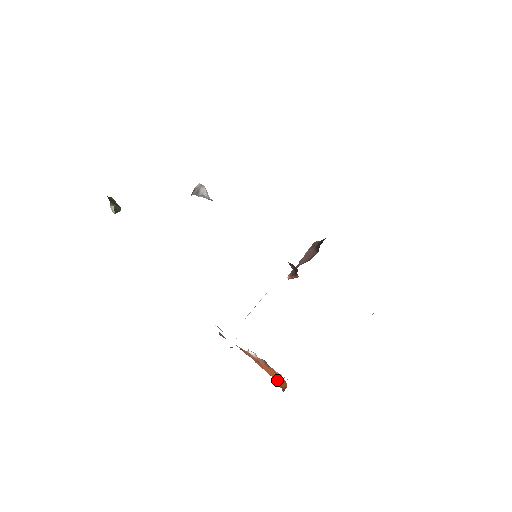
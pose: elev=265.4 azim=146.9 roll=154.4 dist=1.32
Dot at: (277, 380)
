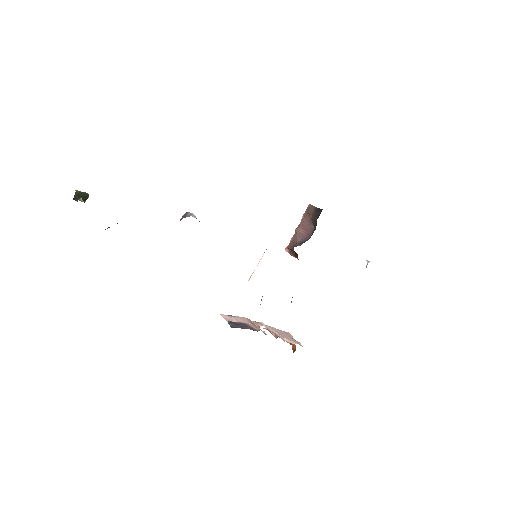
Dot at: occluded
